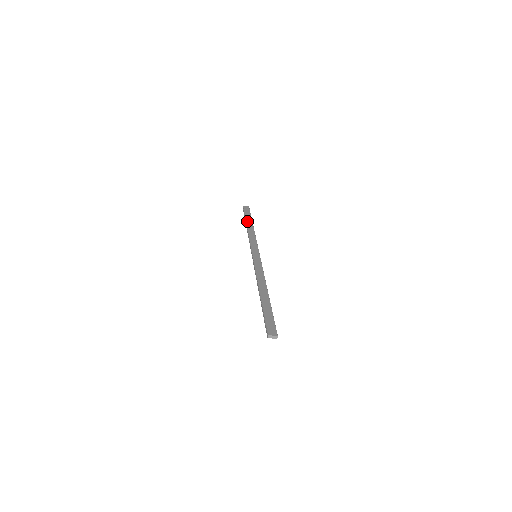
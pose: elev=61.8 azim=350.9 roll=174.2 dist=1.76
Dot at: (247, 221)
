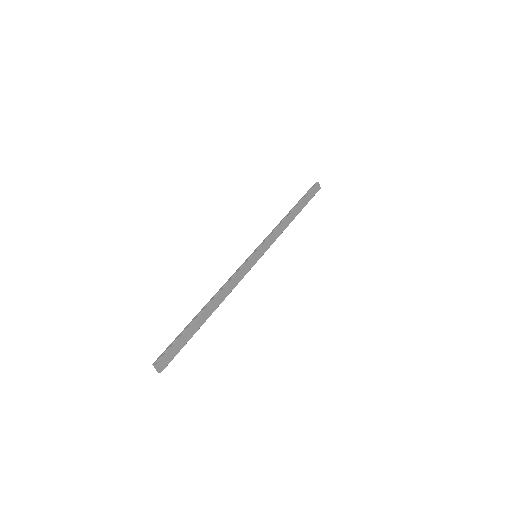
Dot at: (299, 205)
